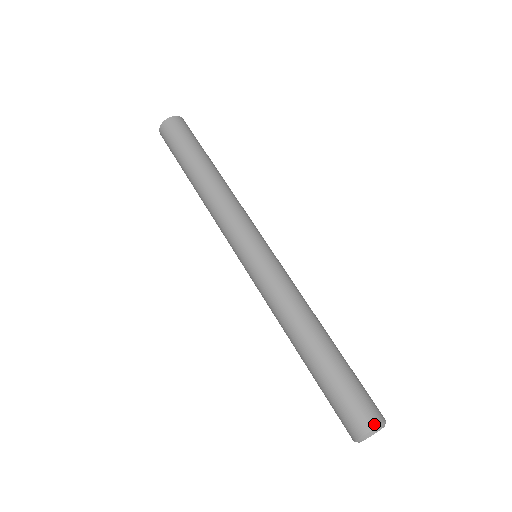
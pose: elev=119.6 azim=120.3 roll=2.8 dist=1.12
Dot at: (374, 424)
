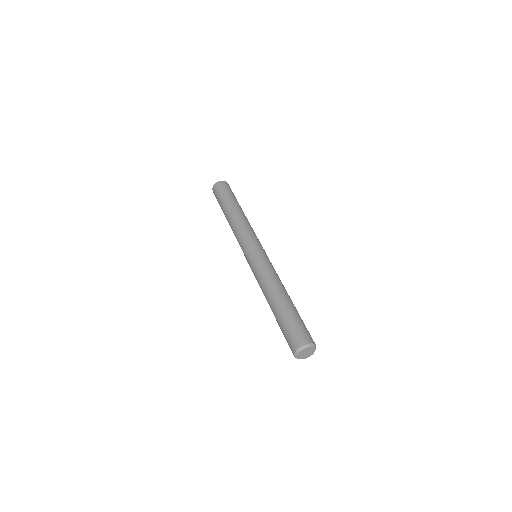
Dot at: (306, 342)
